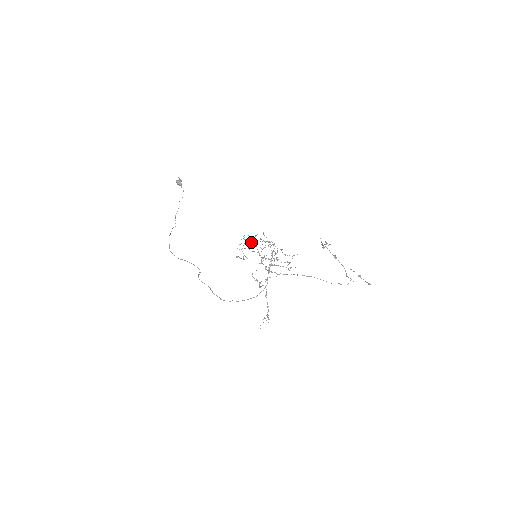
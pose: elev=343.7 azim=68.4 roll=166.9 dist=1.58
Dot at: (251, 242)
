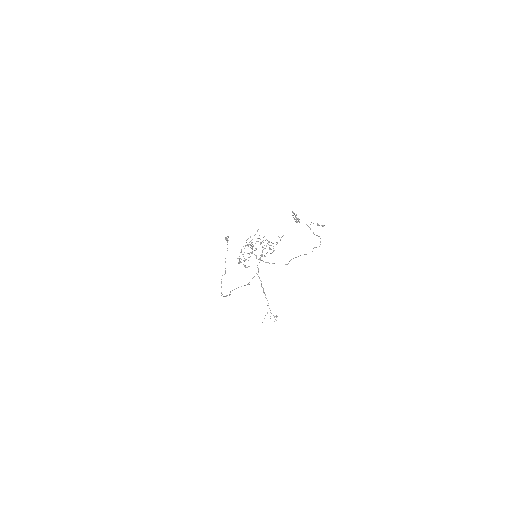
Dot at: occluded
